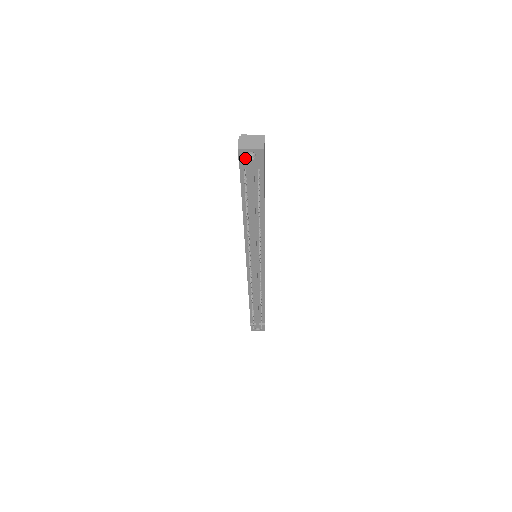
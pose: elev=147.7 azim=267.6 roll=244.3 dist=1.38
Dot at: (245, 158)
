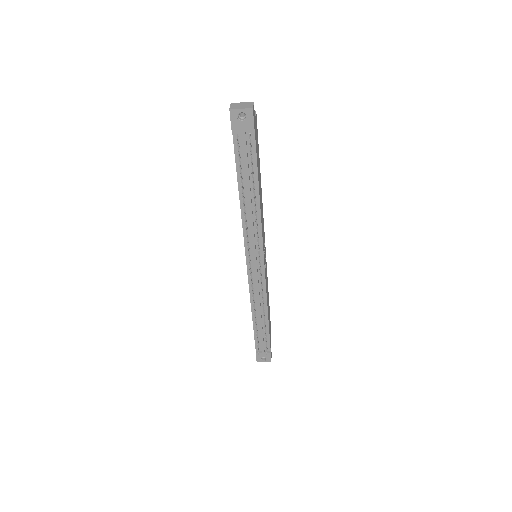
Dot at: (236, 120)
